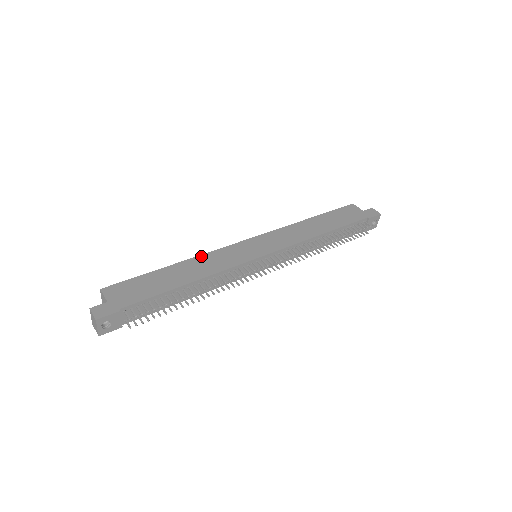
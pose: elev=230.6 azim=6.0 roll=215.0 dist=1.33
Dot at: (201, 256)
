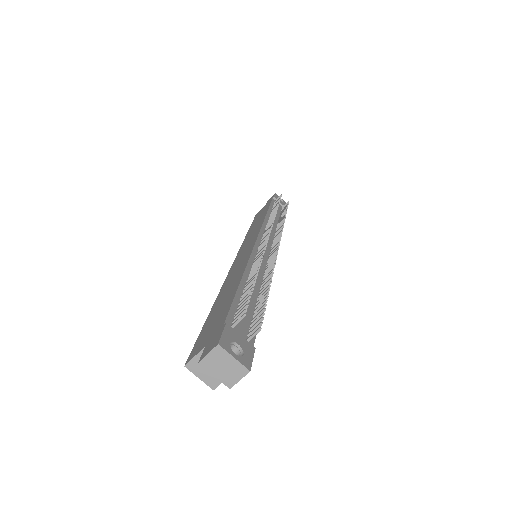
Dot at: (222, 287)
